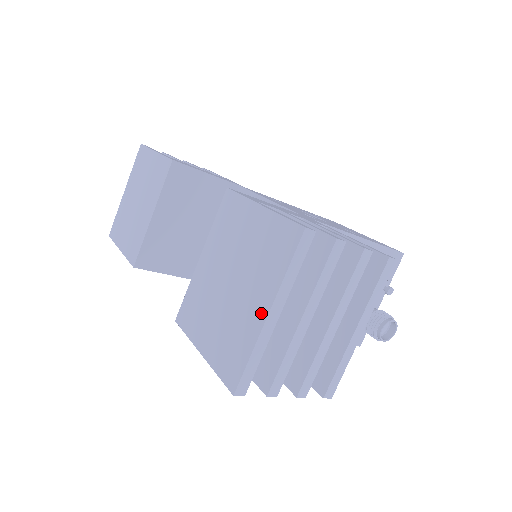
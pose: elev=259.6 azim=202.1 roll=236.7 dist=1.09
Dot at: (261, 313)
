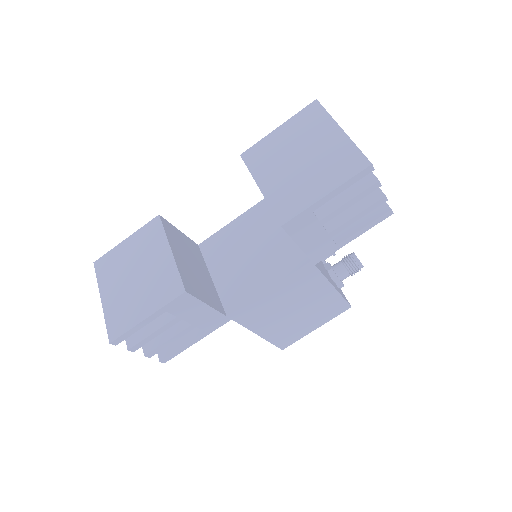
Dot at: (338, 134)
